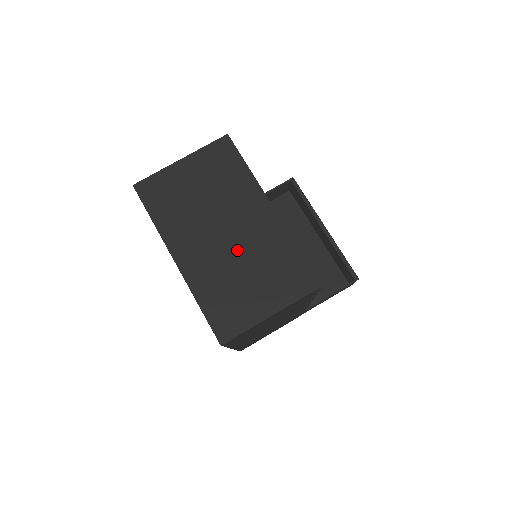
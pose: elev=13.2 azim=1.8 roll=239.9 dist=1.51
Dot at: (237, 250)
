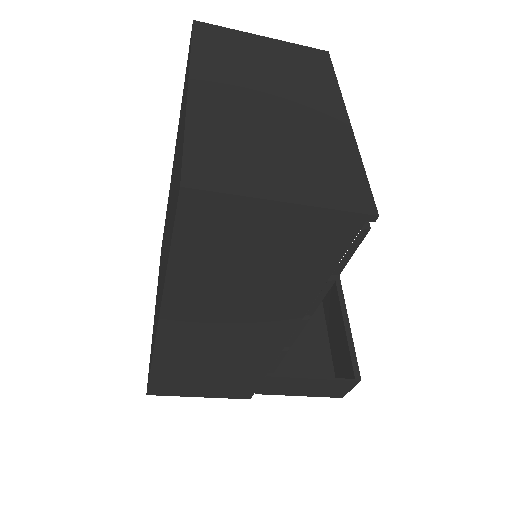
Dot at: (278, 122)
